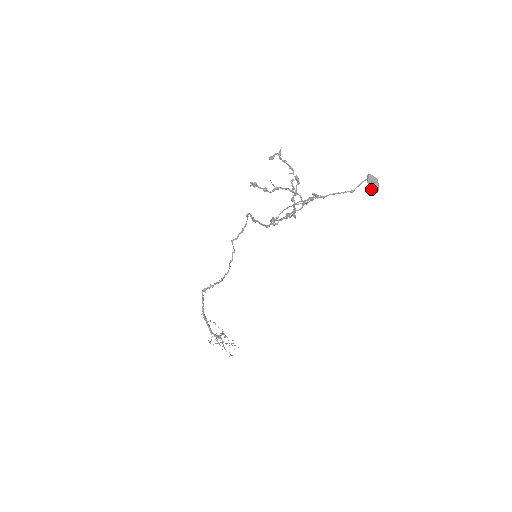
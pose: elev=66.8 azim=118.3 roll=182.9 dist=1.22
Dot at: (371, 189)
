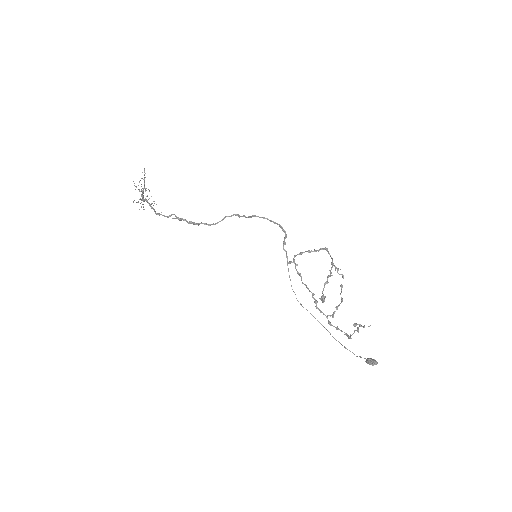
Dot at: occluded
